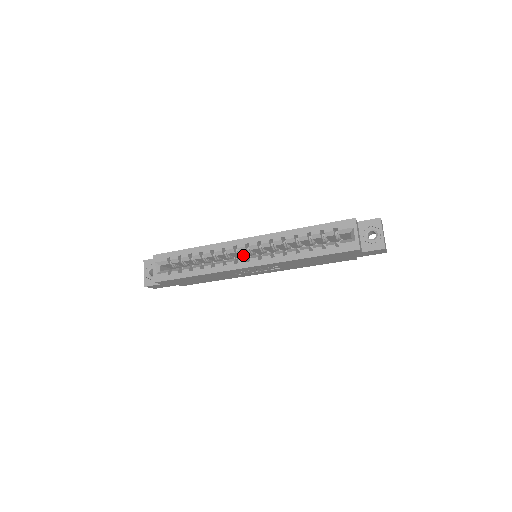
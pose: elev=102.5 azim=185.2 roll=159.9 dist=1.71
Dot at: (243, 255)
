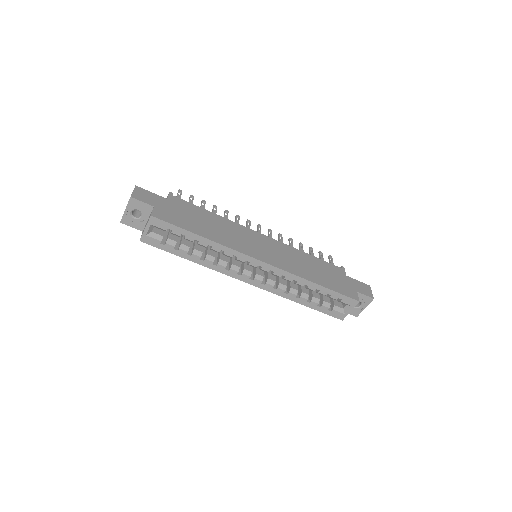
Dot at: occluded
